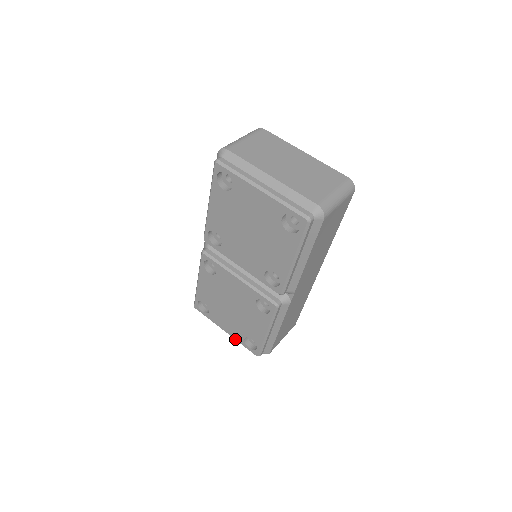
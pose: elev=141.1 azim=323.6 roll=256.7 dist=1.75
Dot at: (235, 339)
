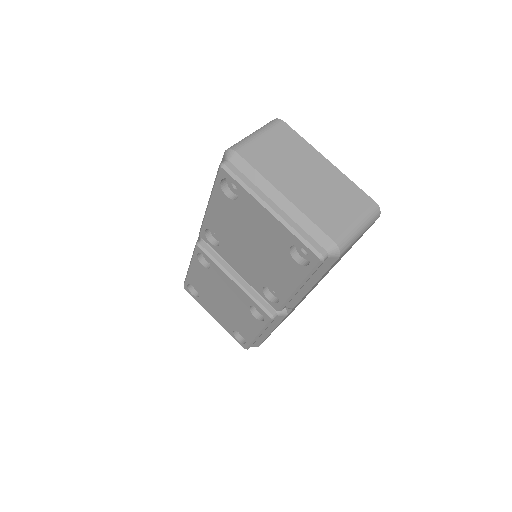
Dot at: (224, 328)
